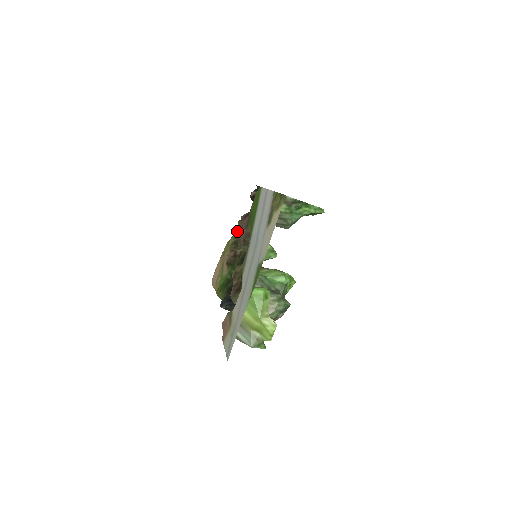
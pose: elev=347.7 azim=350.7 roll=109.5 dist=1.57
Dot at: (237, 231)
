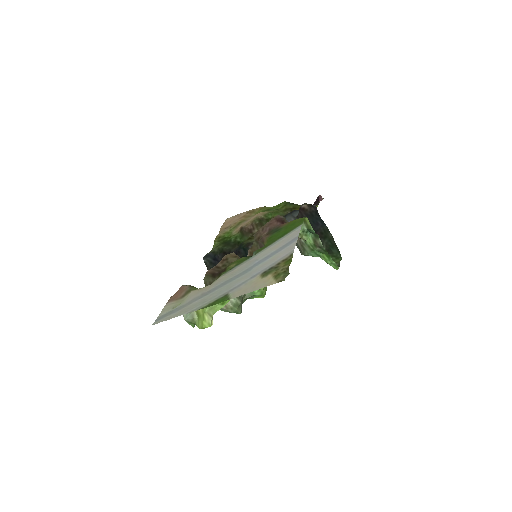
Dot at: (272, 212)
